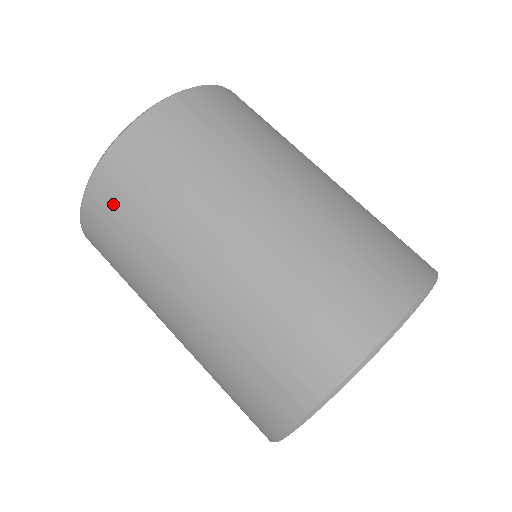
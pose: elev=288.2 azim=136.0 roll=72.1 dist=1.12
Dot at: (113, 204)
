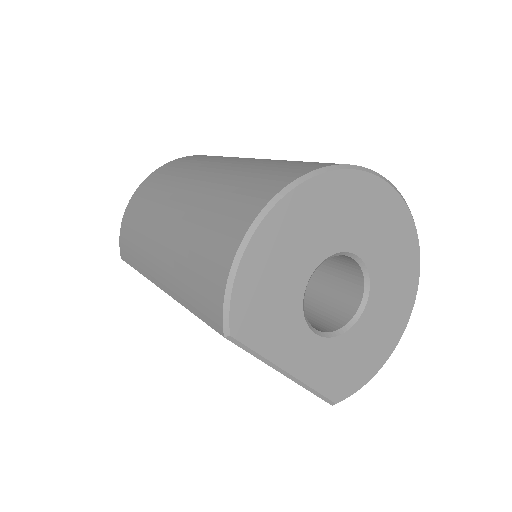
Dot at: (185, 161)
